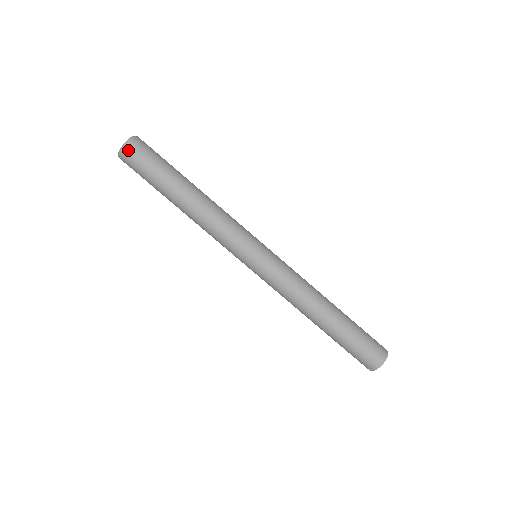
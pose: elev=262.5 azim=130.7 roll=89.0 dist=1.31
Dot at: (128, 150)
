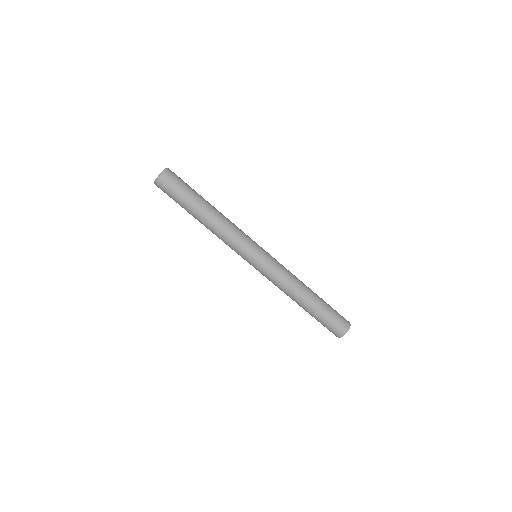
Dot at: (168, 173)
